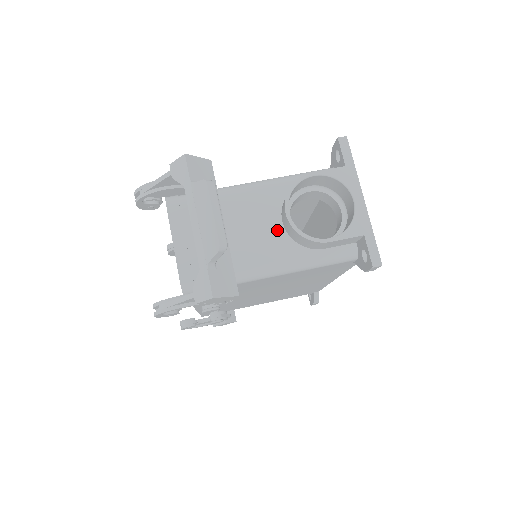
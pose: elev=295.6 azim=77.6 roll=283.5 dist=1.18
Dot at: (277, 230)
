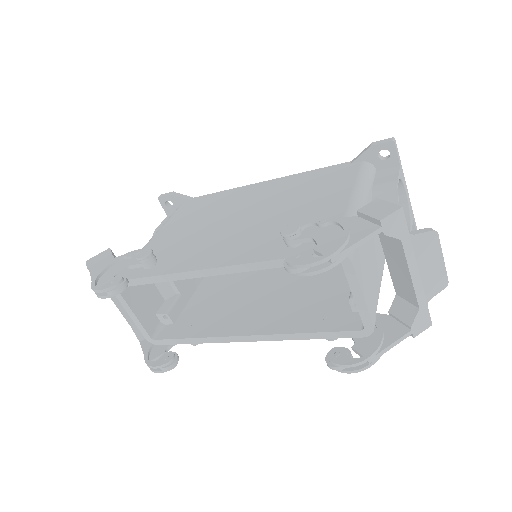
Dot at: (378, 238)
